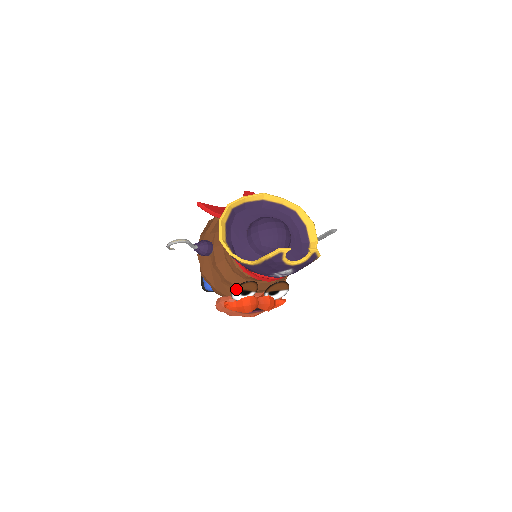
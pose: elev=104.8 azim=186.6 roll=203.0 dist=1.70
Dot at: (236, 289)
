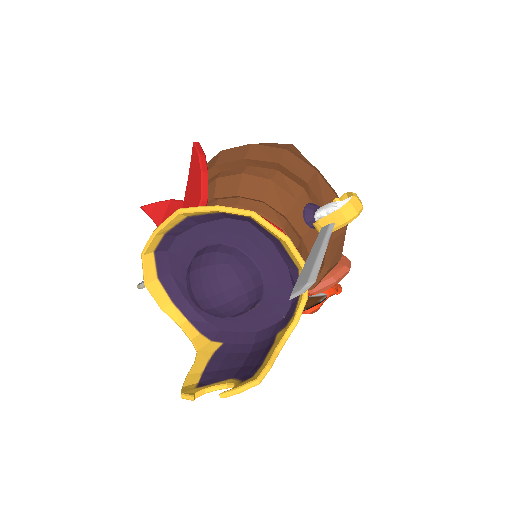
Dot at: occluded
